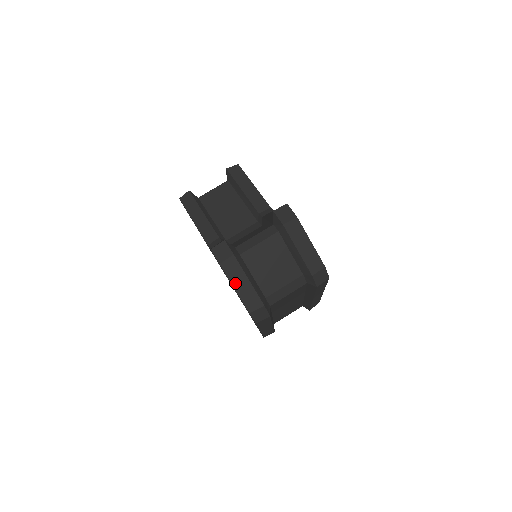
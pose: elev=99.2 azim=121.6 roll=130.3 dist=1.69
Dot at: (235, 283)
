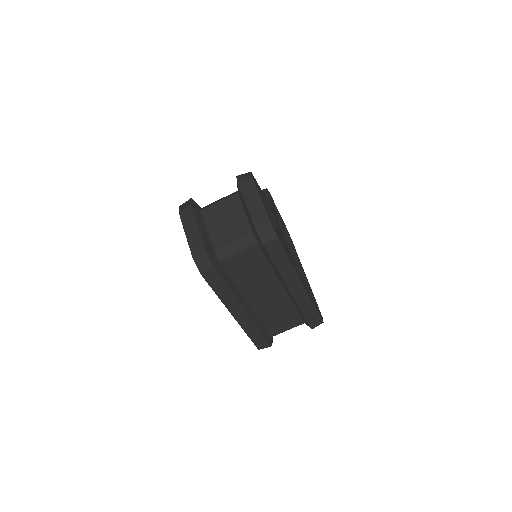
Dot at: (187, 230)
